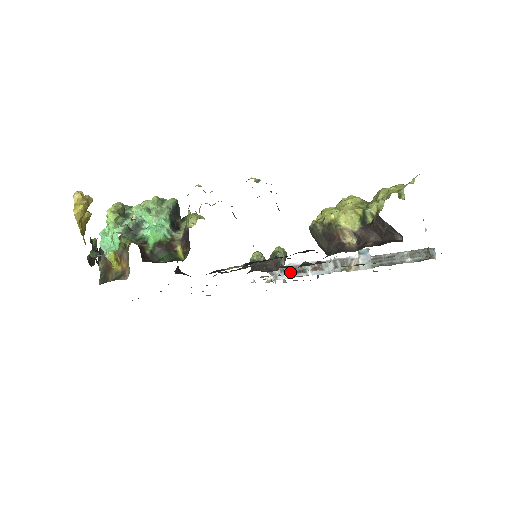
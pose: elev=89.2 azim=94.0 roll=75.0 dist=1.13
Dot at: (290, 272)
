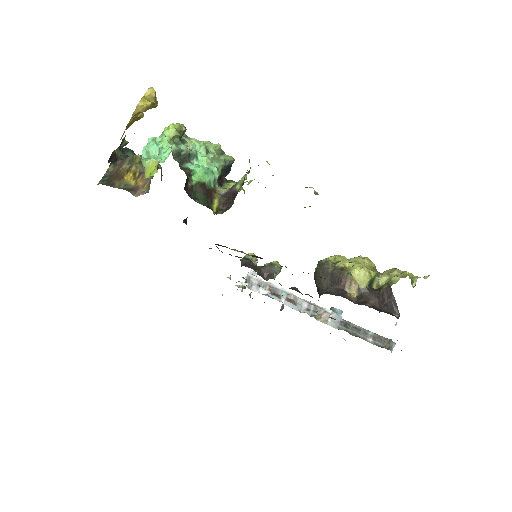
Dot at: (266, 290)
